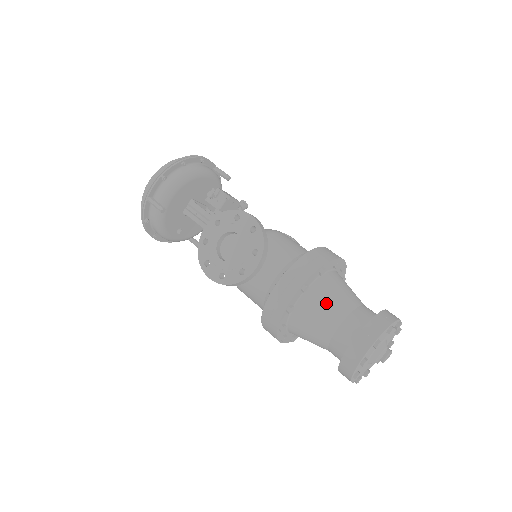
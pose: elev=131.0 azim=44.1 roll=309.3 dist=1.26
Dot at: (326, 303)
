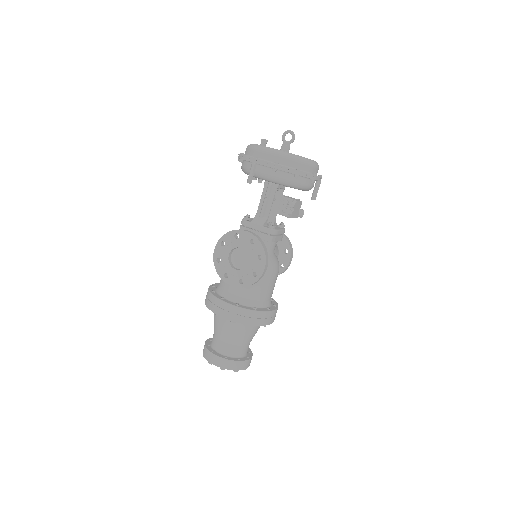
Dot at: (233, 332)
